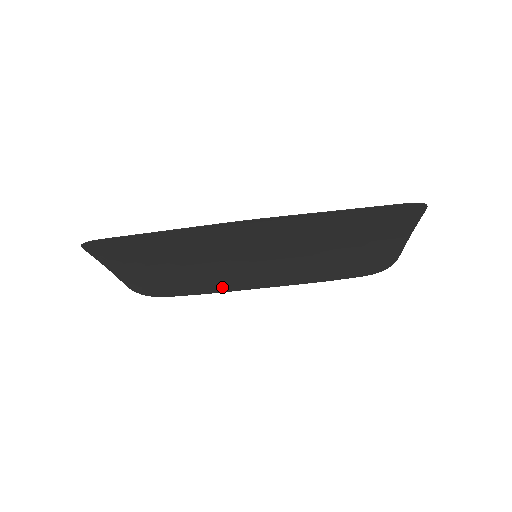
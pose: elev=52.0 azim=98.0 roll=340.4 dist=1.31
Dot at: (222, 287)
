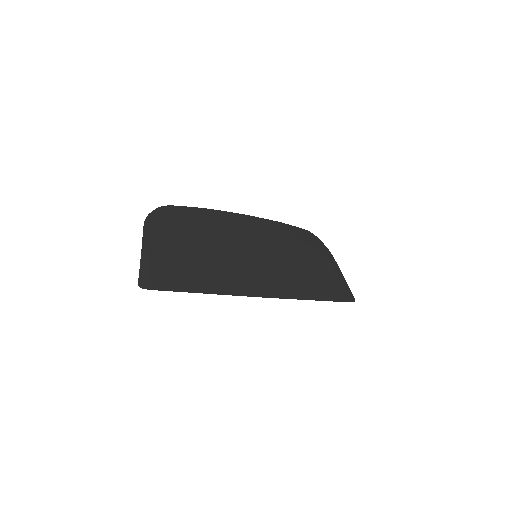
Dot at: (217, 216)
